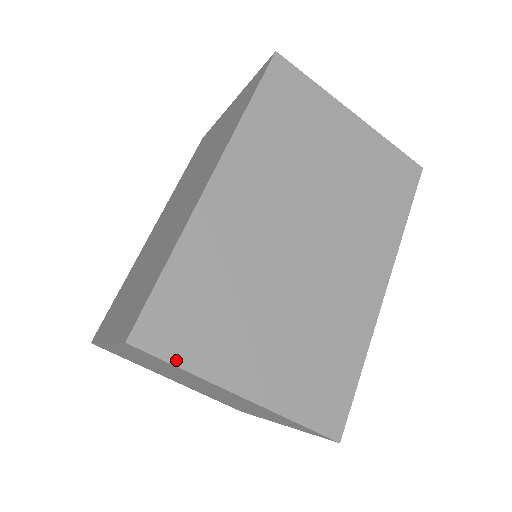
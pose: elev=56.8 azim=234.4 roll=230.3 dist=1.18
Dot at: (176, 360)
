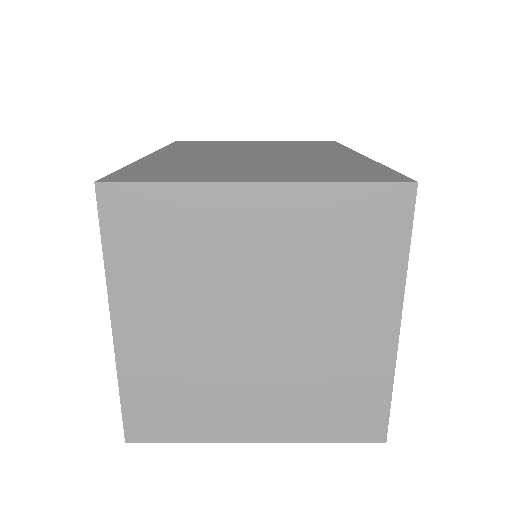
Dot at: (158, 181)
